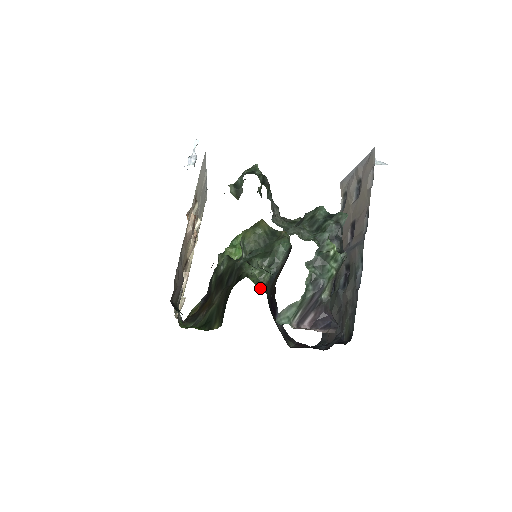
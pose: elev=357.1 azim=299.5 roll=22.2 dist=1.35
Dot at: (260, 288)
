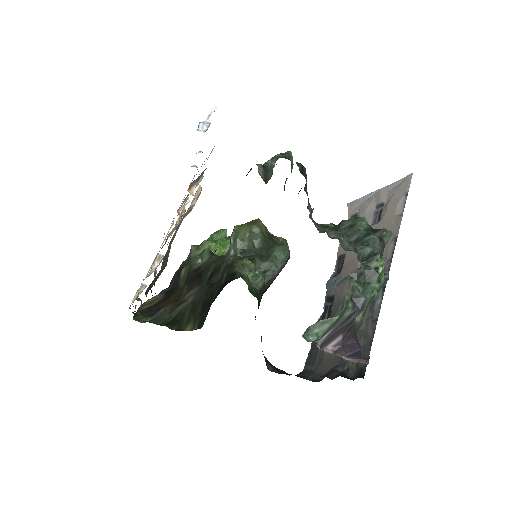
Dot at: (253, 294)
